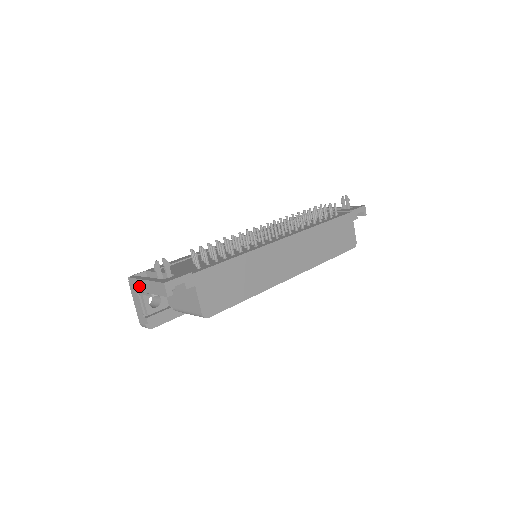
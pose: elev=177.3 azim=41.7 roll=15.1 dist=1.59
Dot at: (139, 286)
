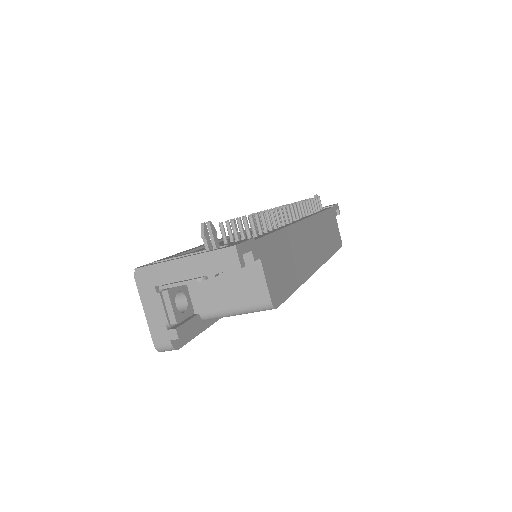
Dot at: (164, 274)
